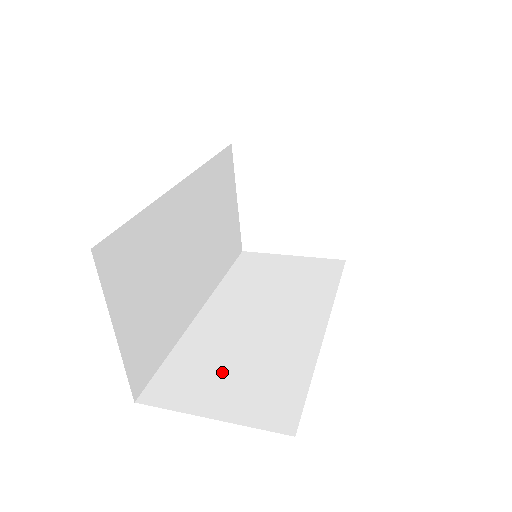
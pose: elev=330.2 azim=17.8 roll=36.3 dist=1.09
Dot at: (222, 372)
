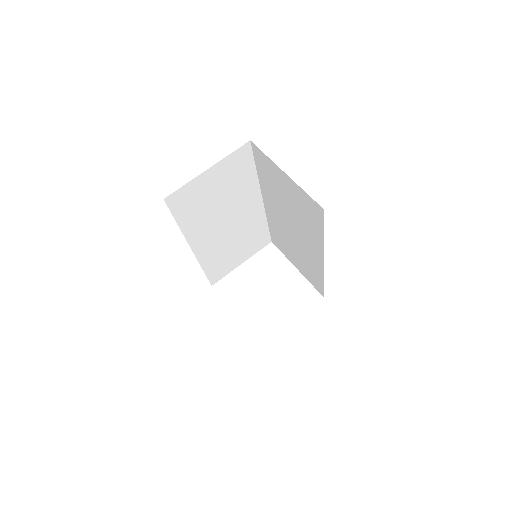
Dot at: occluded
